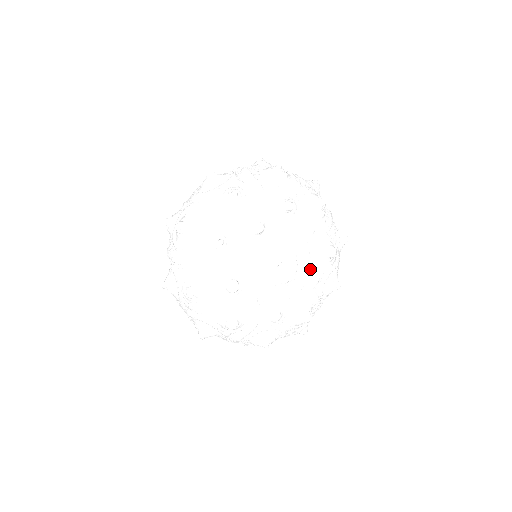
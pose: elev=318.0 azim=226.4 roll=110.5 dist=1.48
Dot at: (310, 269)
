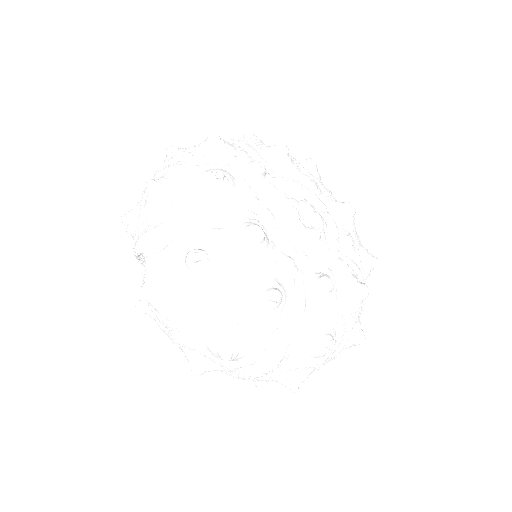
Dot at: (336, 229)
